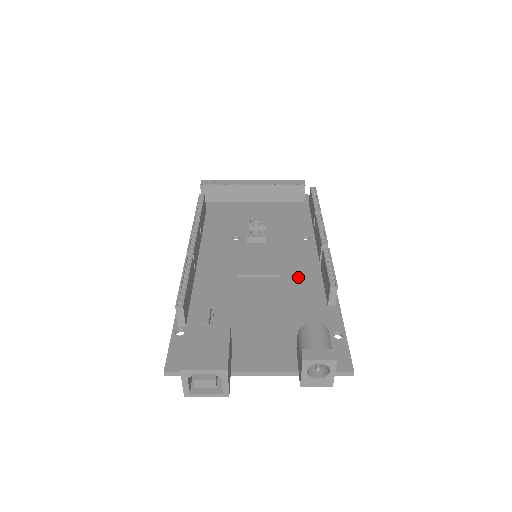
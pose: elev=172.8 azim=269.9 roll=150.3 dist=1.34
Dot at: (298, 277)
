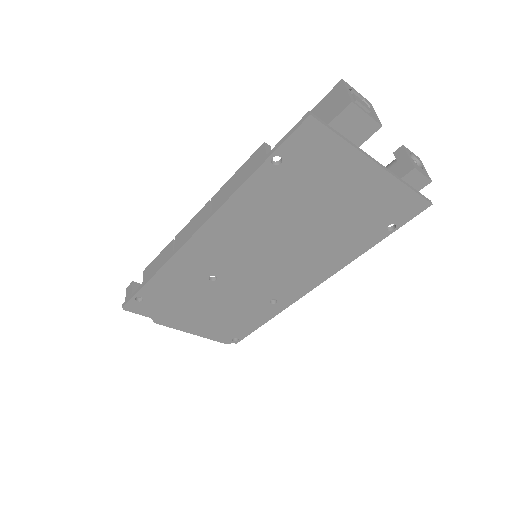
Dot at: occluded
